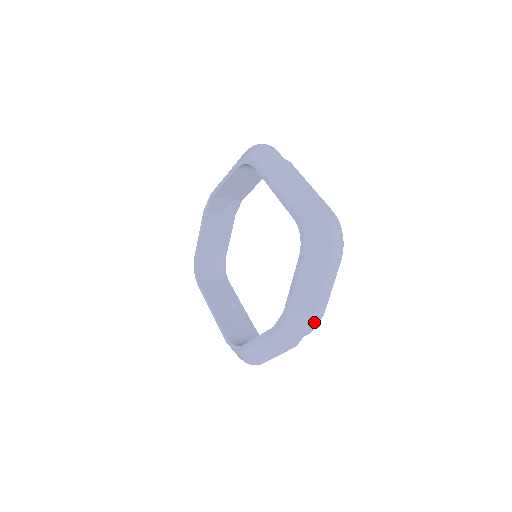
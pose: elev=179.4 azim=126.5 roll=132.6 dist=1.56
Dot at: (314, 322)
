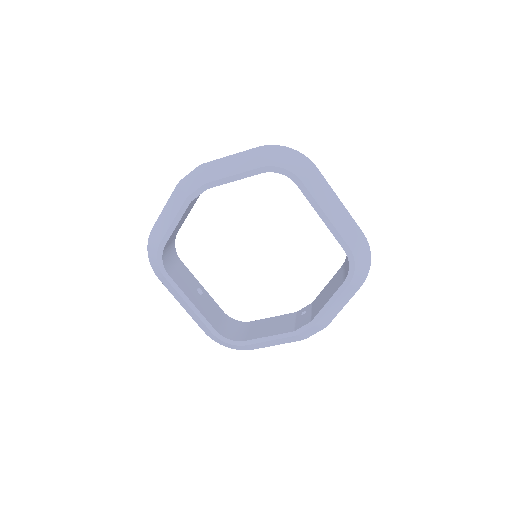
Dot at: occluded
